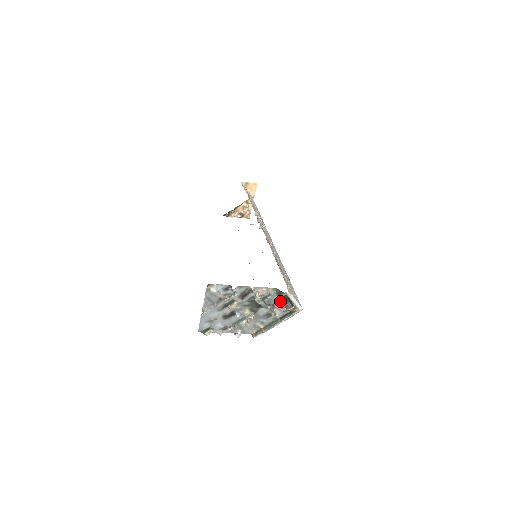
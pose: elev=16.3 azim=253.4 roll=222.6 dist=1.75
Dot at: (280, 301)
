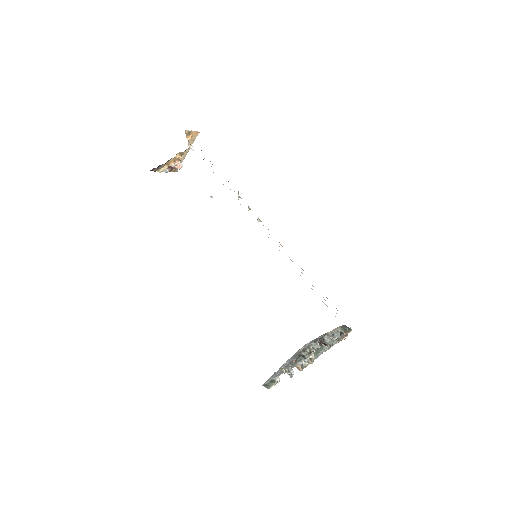
Dot at: (341, 335)
